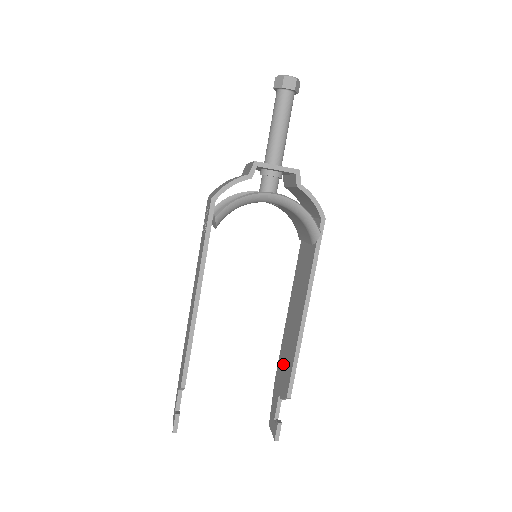
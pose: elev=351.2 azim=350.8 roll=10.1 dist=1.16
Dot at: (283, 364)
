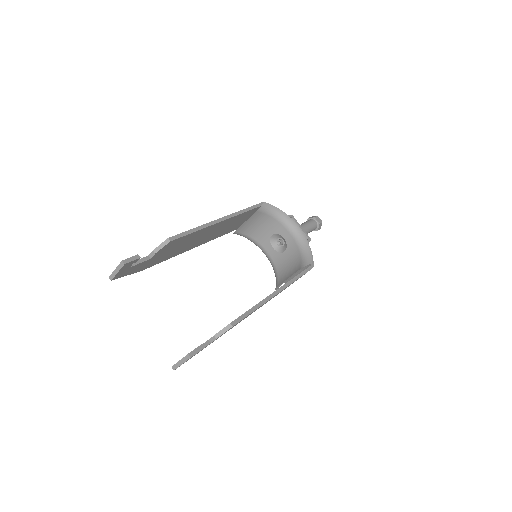
Dot at: occluded
